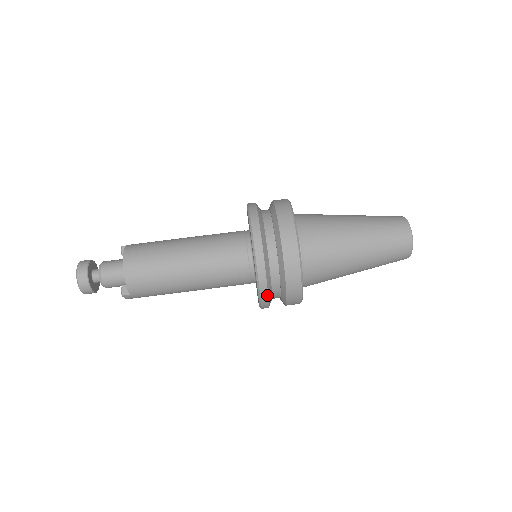
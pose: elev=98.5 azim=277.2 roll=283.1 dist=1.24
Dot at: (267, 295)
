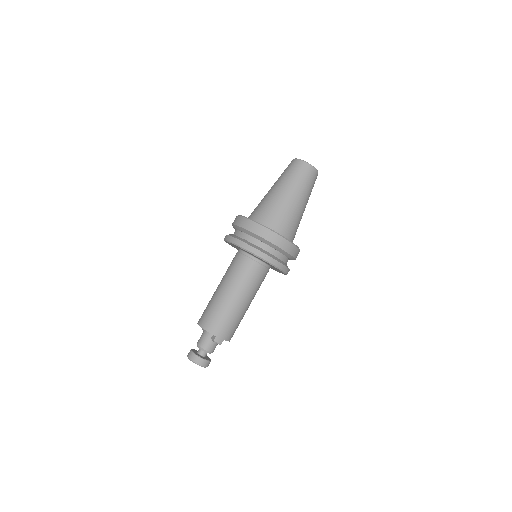
Dot at: (260, 252)
